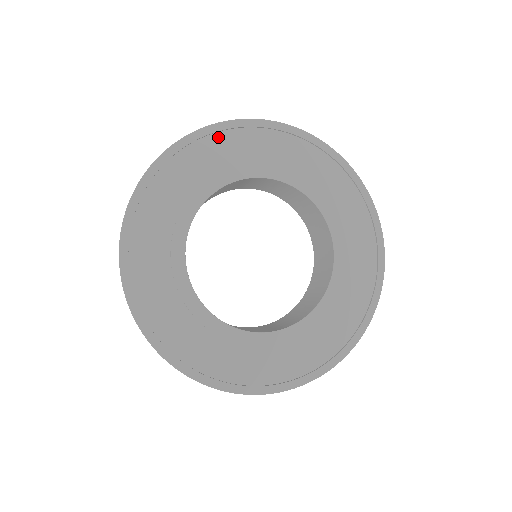
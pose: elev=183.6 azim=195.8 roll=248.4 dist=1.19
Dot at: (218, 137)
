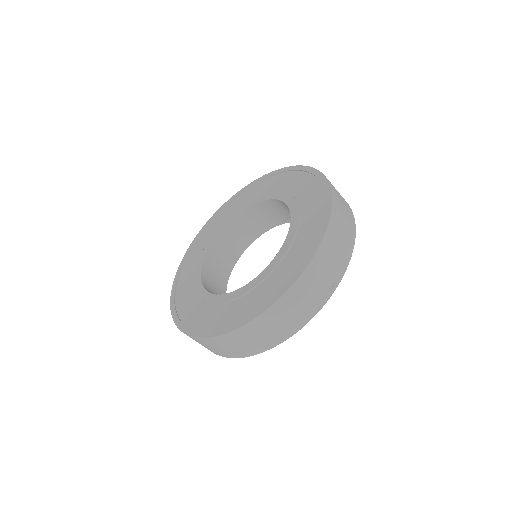
Dot at: (182, 274)
